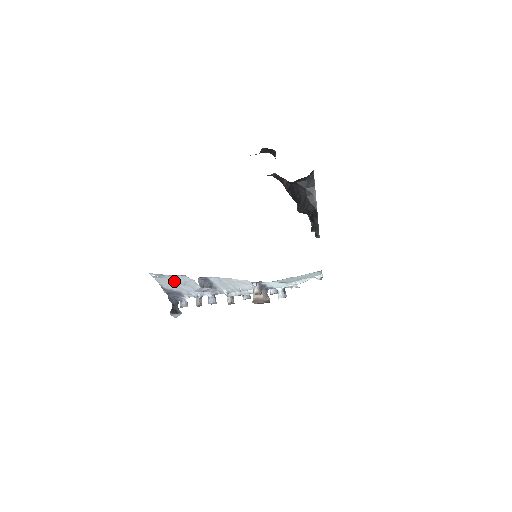
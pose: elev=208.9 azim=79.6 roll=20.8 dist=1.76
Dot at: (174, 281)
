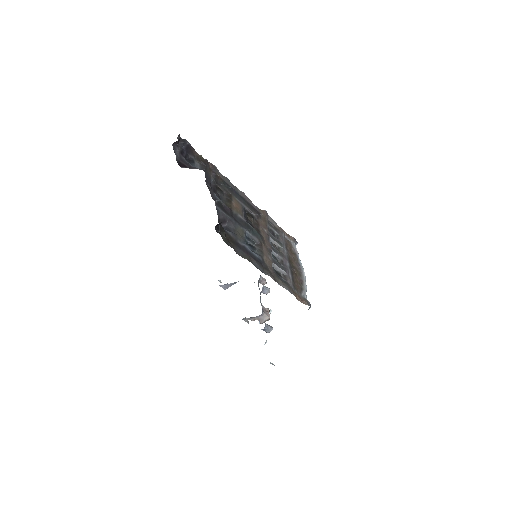
Dot at: occluded
